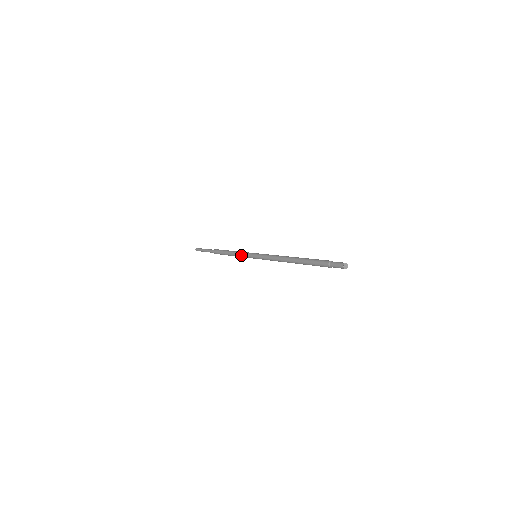
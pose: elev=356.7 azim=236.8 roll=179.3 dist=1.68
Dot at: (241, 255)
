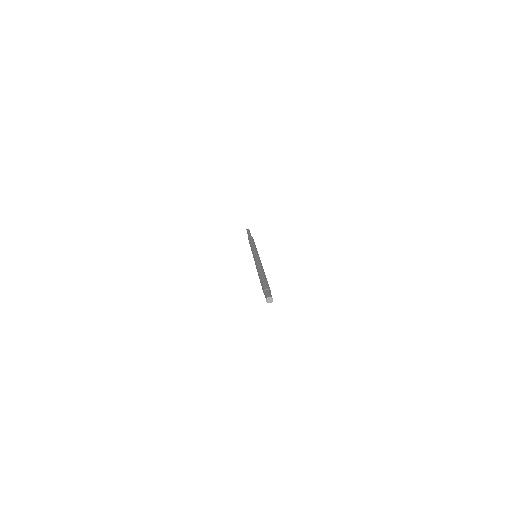
Dot at: occluded
